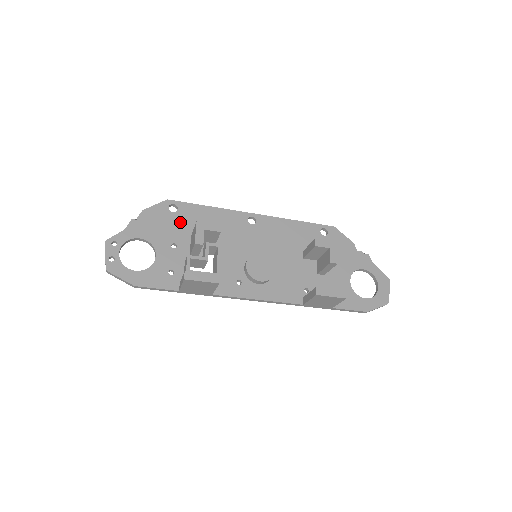
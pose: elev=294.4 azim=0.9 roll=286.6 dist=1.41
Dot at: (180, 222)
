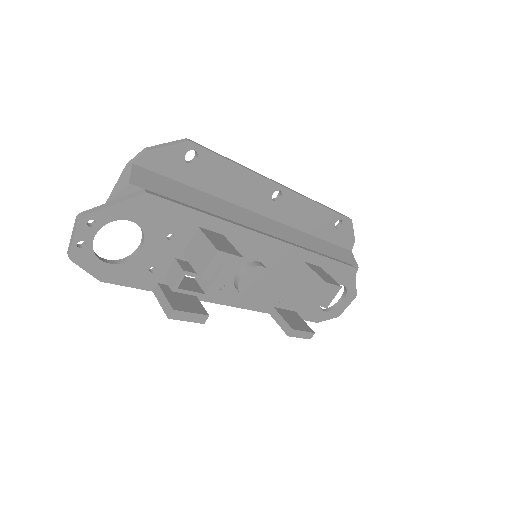
Dot at: (191, 180)
